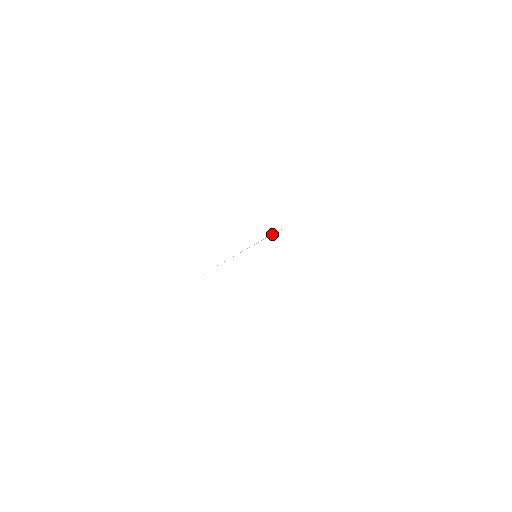
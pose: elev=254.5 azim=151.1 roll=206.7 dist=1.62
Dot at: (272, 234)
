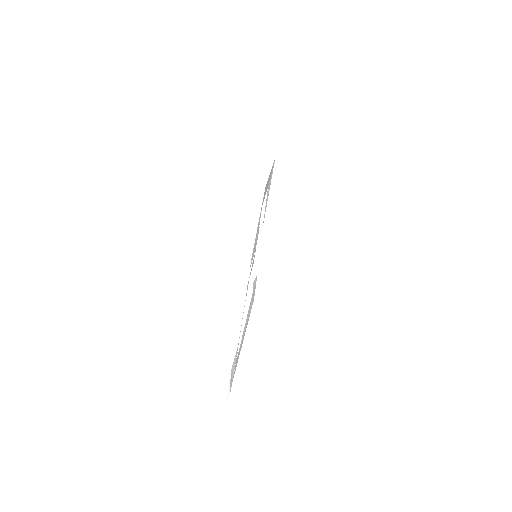
Dot at: (250, 308)
